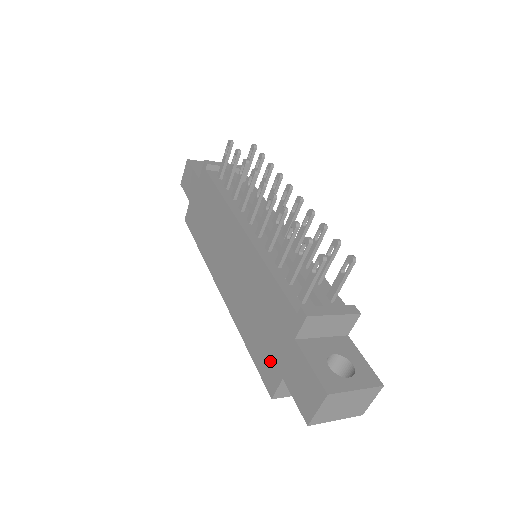
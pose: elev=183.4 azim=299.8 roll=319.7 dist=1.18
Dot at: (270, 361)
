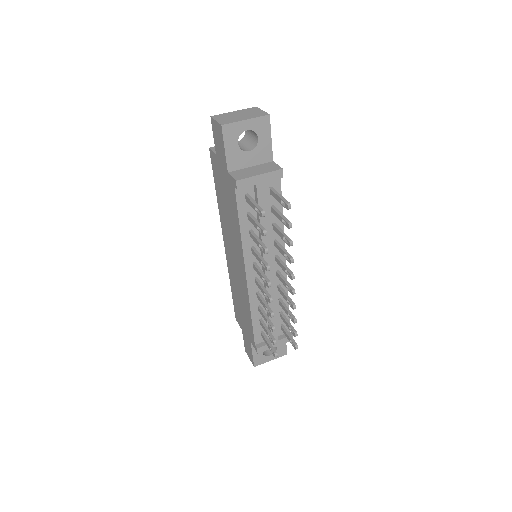
Dot at: (239, 318)
